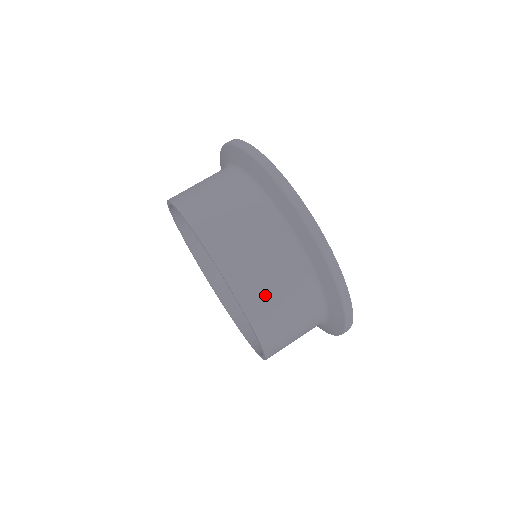
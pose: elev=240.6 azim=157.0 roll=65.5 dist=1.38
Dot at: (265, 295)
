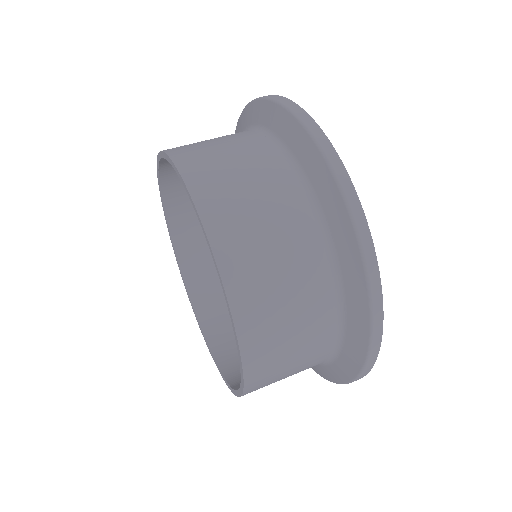
Dot at: (244, 226)
